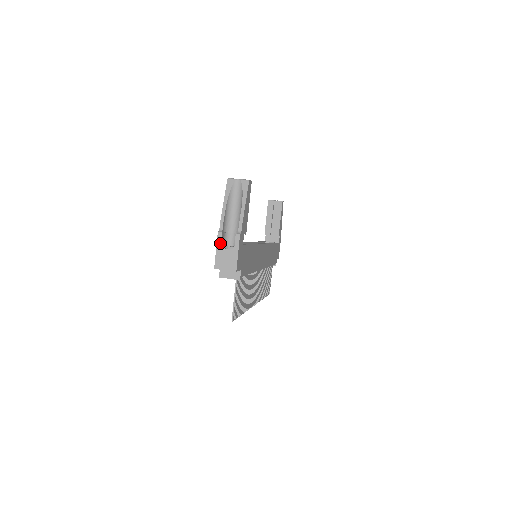
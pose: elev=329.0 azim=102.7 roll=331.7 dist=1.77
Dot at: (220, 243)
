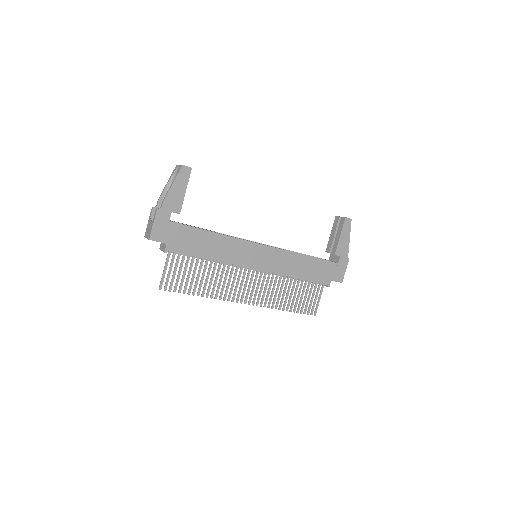
Dot at: (150, 216)
